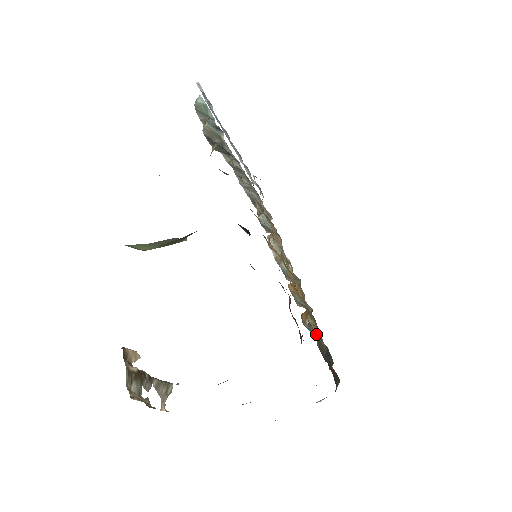
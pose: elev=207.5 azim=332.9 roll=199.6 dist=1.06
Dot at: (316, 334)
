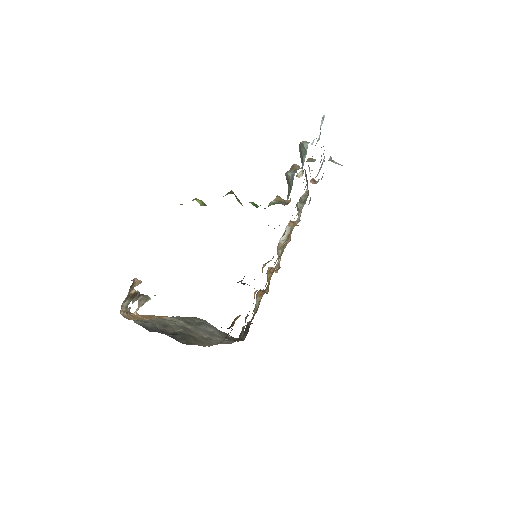
Dot at: occluded
